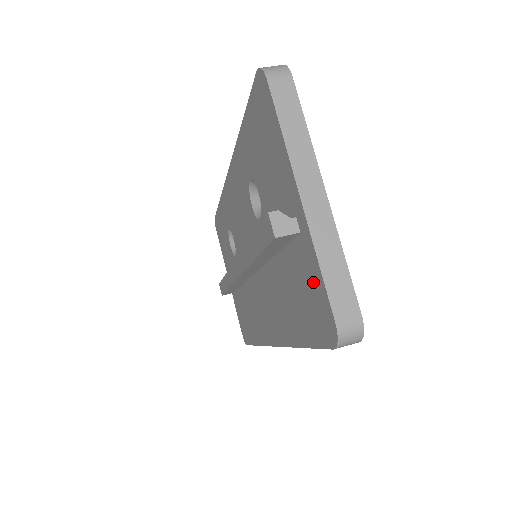
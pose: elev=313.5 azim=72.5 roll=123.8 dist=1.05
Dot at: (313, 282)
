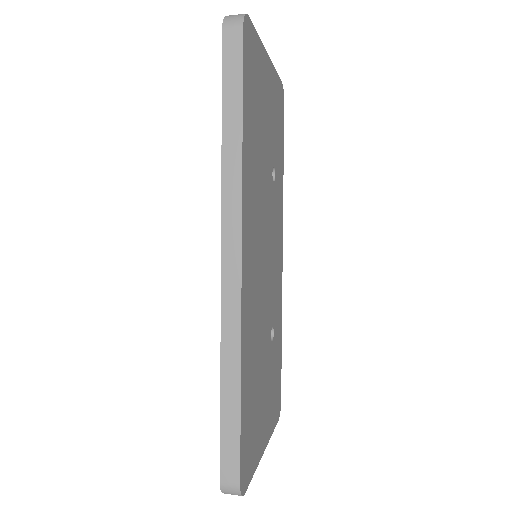
Dot at: occluded
